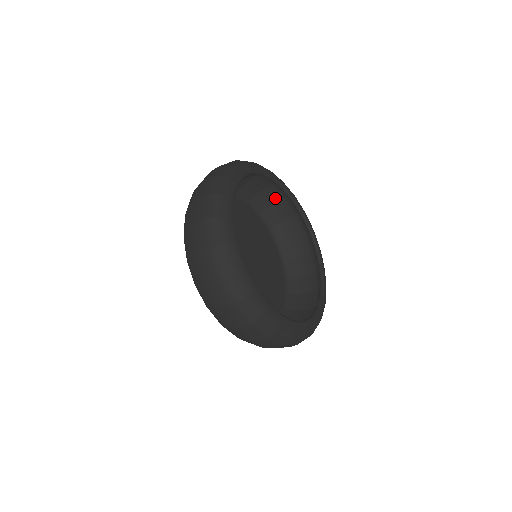
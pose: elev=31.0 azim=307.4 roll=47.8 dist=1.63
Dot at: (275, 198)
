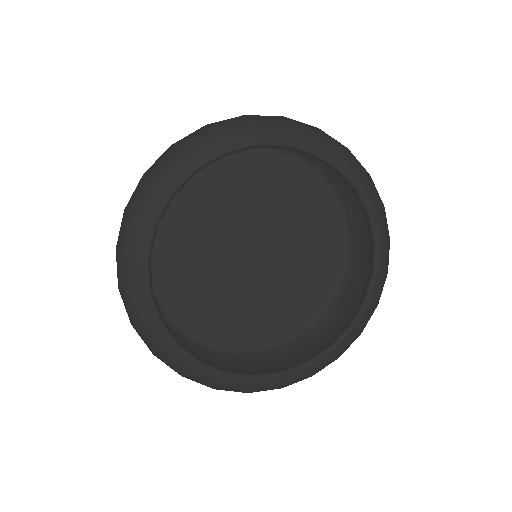
Dot at: occluded
